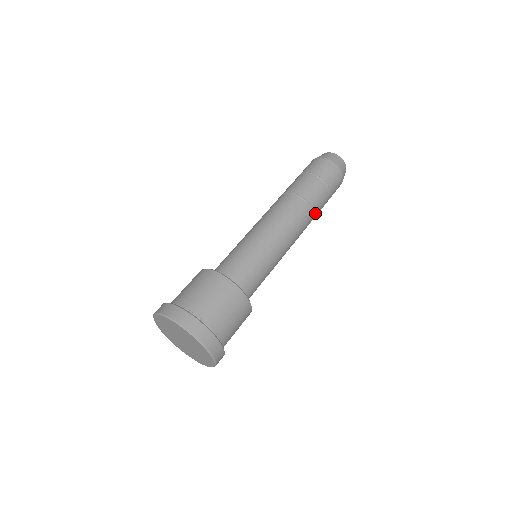
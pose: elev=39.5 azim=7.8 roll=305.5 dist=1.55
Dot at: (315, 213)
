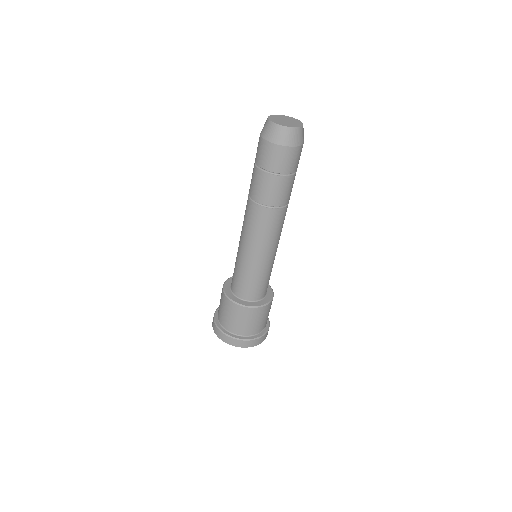
Dot at: (278, 203)
